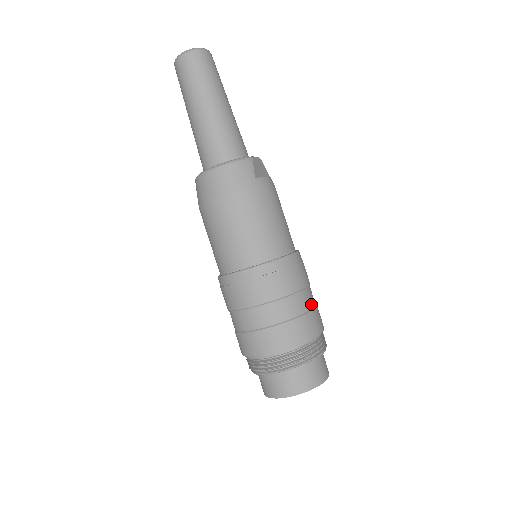
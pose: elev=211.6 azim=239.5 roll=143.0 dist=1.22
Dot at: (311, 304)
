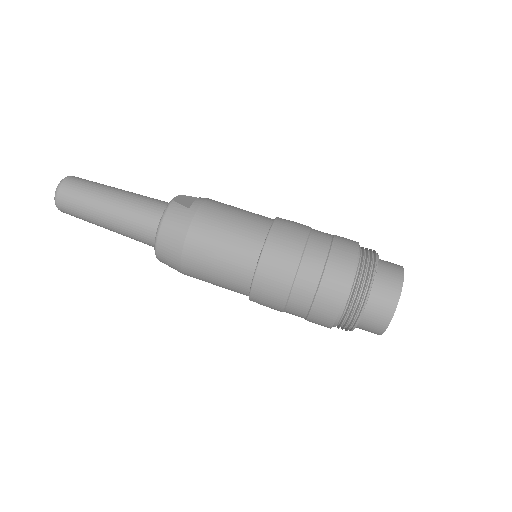
Dot at: (327, 238)
